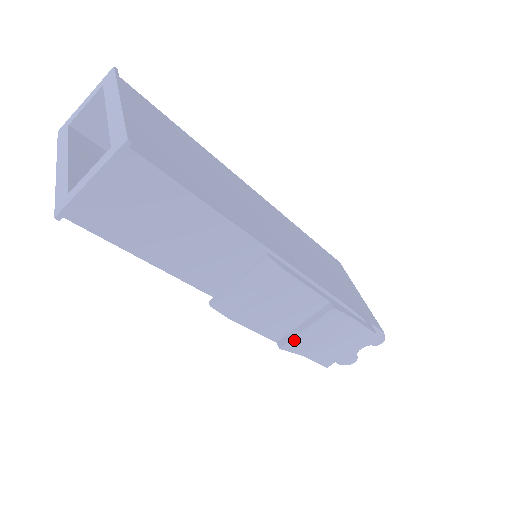
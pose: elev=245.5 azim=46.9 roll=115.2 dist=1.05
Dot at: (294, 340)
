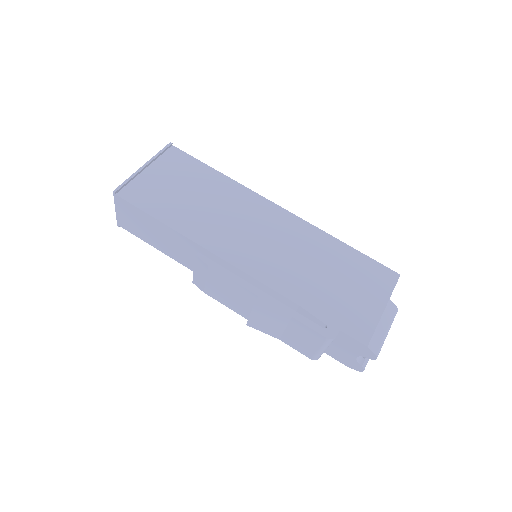
Dot at: (252, 321)
